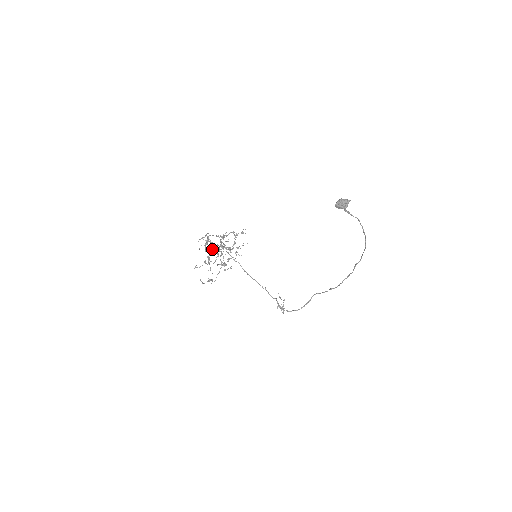
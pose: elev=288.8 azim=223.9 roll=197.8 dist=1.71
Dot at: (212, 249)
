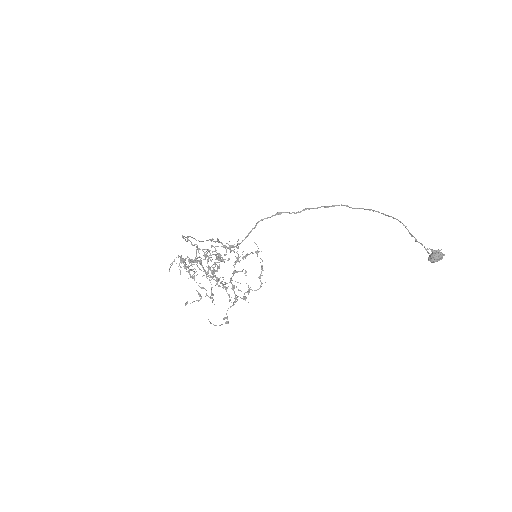
Dot at: occluded
